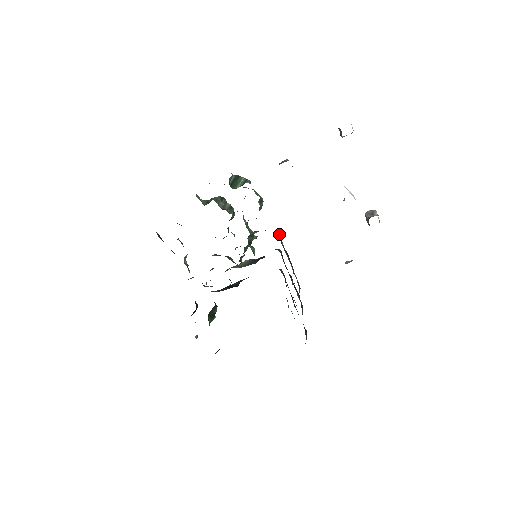
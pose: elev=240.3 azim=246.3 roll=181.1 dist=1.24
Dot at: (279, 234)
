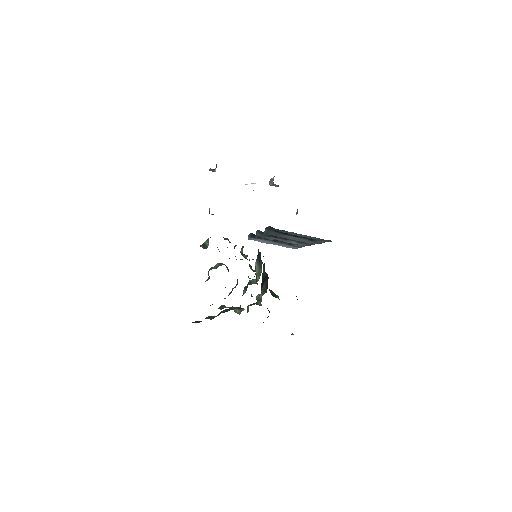
Dot at: (251, 236)
